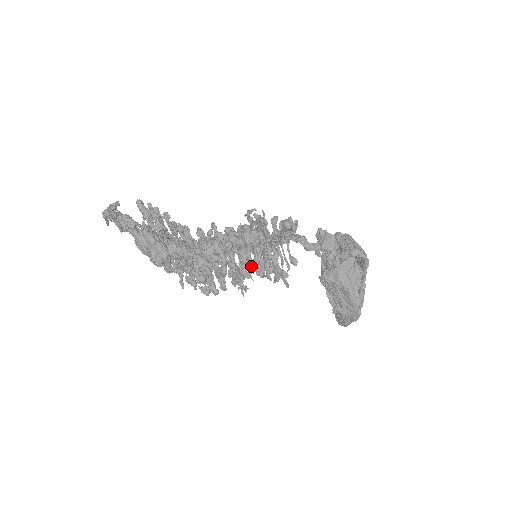
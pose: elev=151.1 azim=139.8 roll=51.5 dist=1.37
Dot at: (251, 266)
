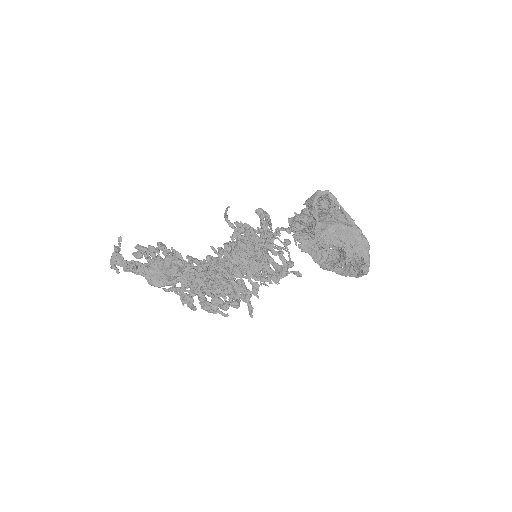
Dot at: (256, 255)
